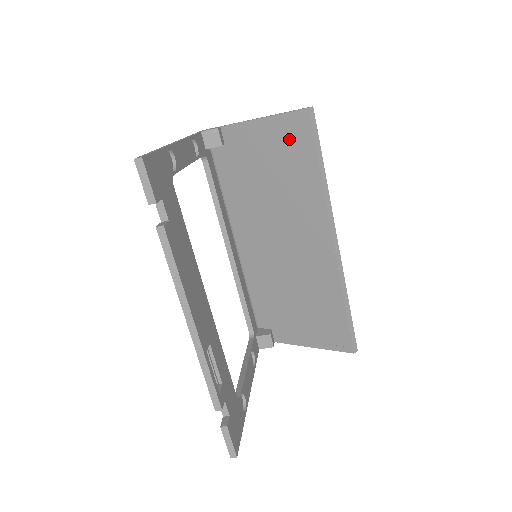
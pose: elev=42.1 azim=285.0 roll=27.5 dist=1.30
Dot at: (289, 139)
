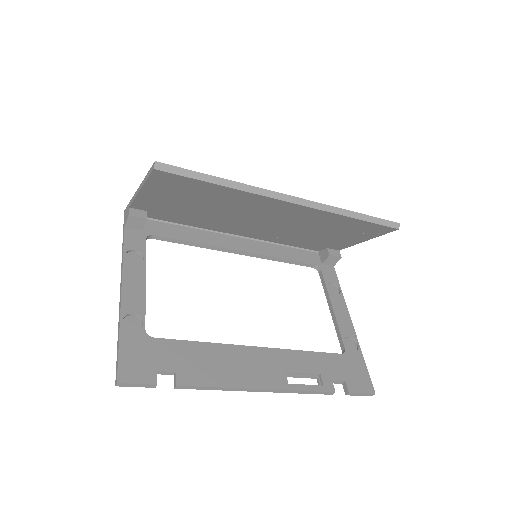
Dot at: (174, 187)
